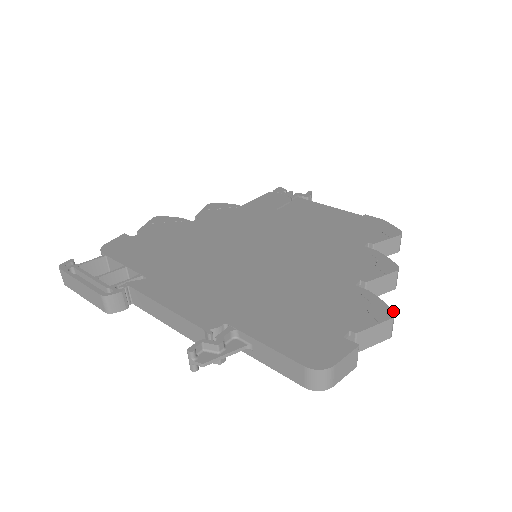
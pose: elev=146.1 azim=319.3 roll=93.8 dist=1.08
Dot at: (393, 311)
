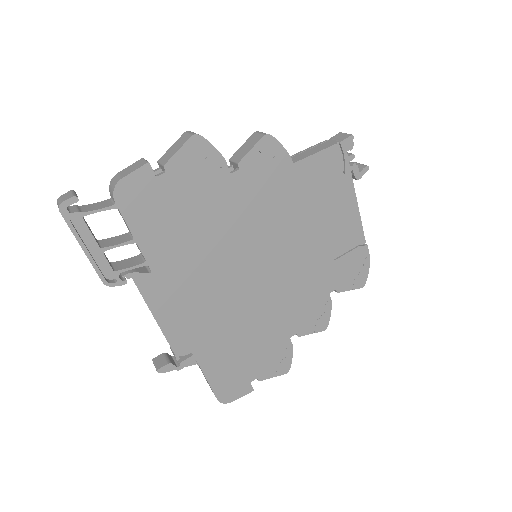
Dot at: occluded
